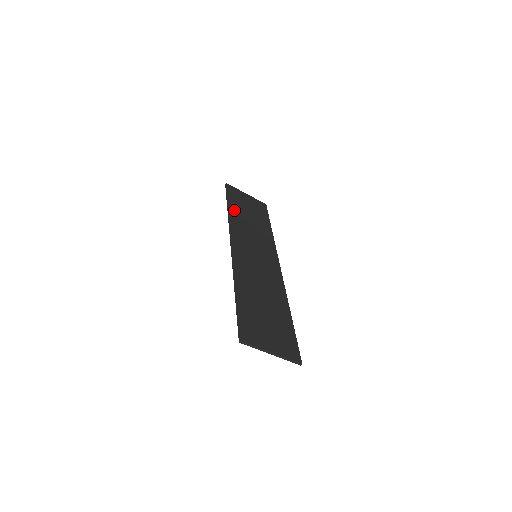
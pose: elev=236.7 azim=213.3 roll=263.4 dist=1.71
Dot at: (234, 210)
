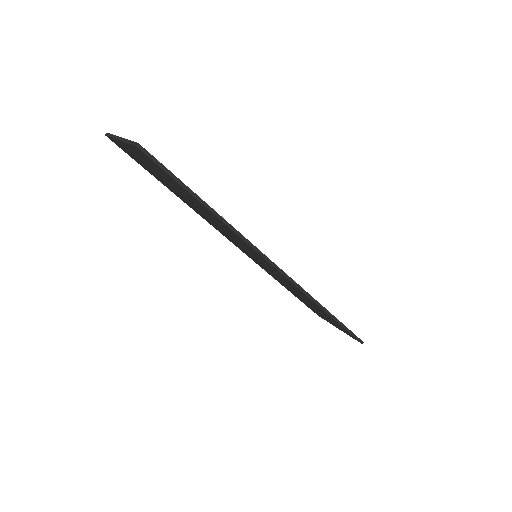
Dot at: occluded
